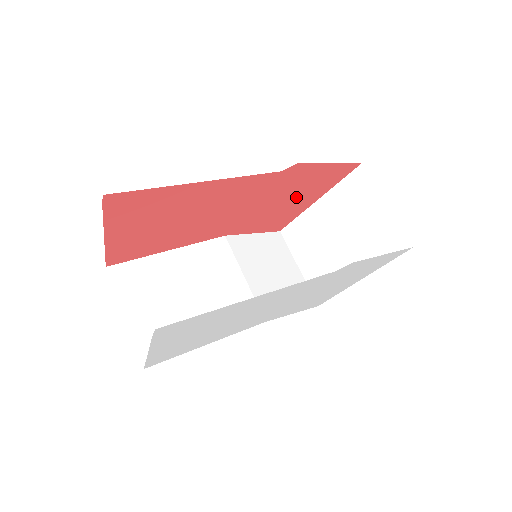
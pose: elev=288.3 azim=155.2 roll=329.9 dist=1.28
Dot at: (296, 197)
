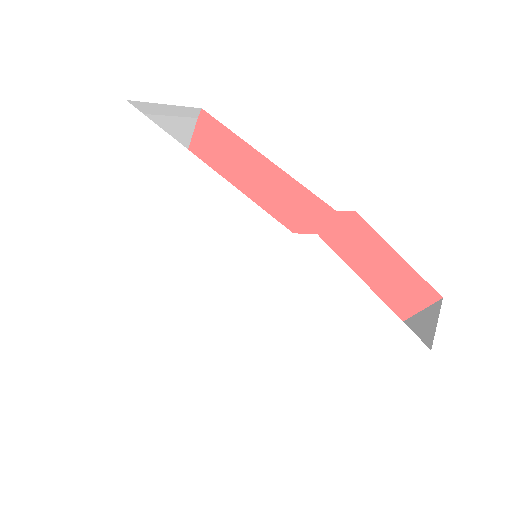
Dot at: occluded
